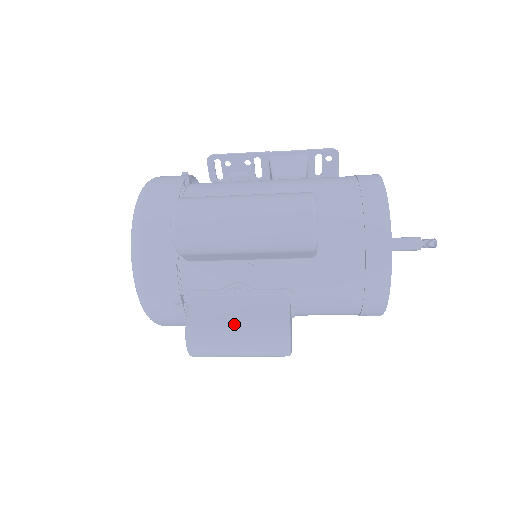
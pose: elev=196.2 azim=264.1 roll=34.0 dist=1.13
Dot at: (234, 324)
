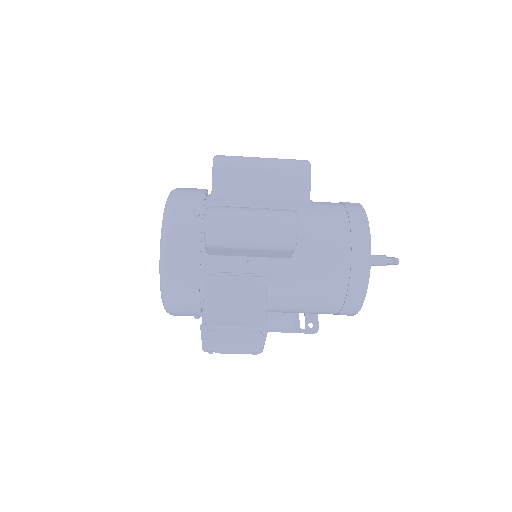
Dot at: occluded
